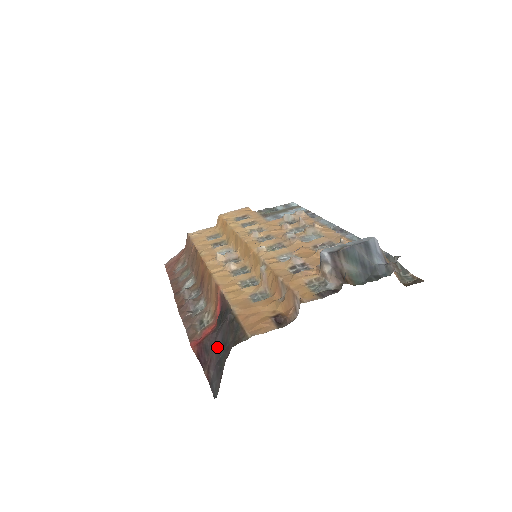
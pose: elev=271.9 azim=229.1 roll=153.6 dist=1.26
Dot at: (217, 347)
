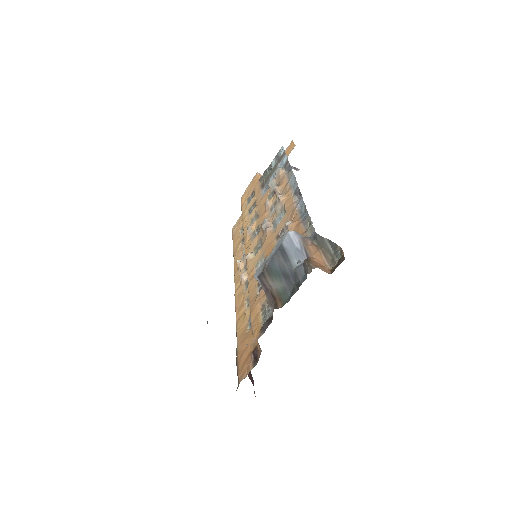
Dot at: occluded
